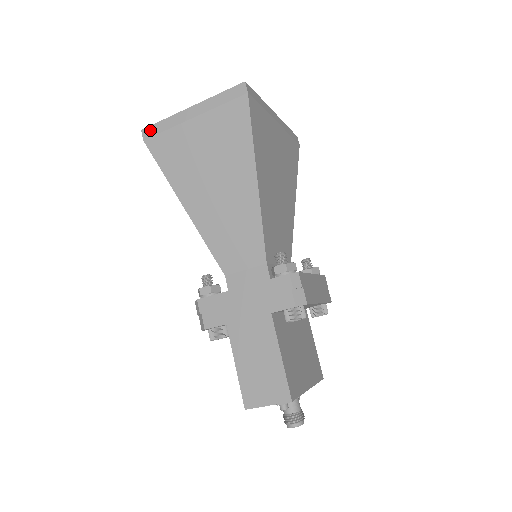
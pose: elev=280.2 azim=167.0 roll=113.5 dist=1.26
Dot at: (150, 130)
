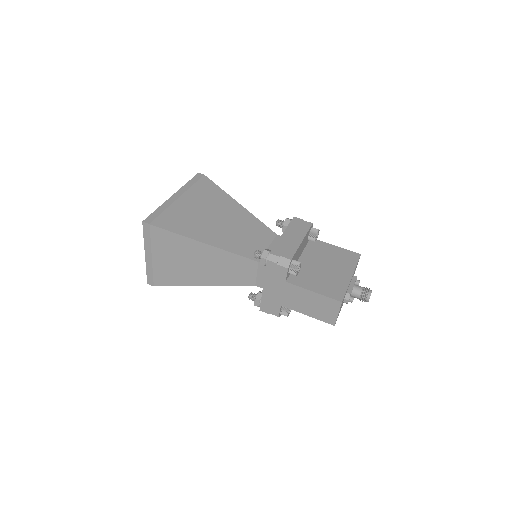
Dot at: (149, 280)
